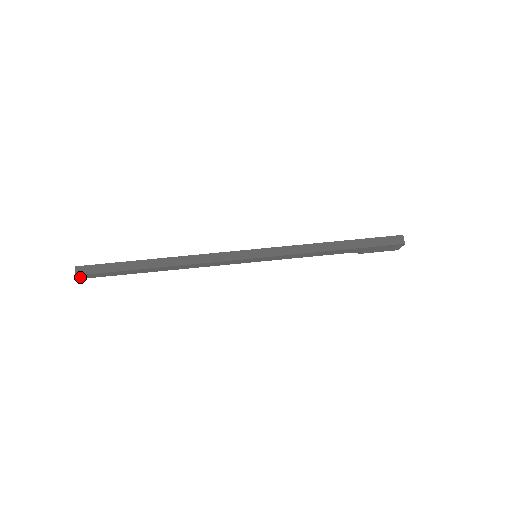
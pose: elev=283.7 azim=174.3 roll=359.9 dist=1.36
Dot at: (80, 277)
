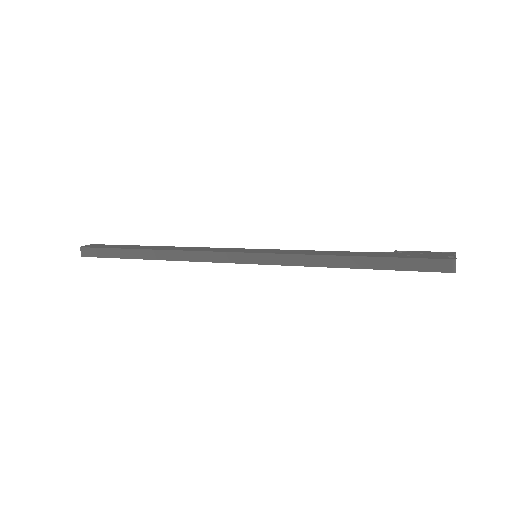
Dot at: occluded
